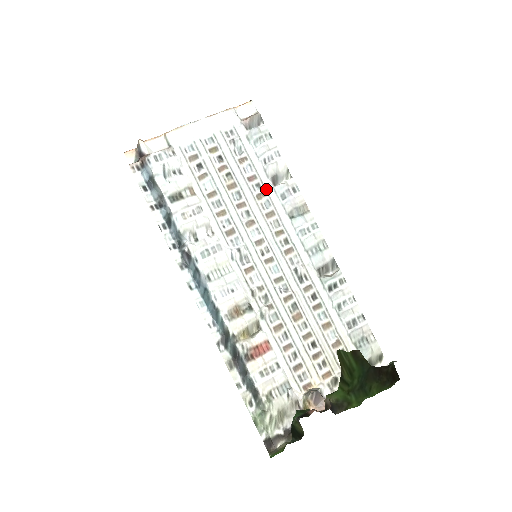
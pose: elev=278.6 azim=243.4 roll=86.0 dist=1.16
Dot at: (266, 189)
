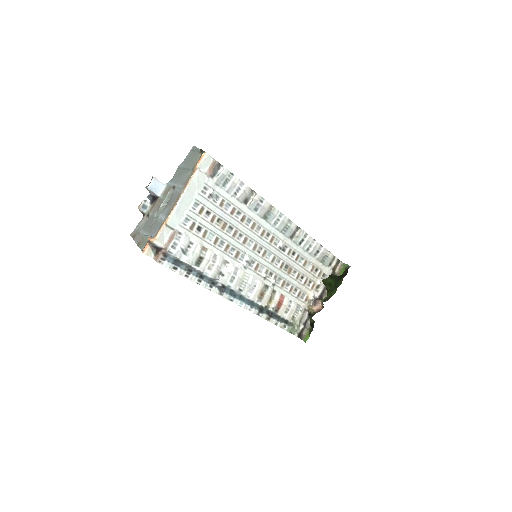
Dot at: (244, 212)
